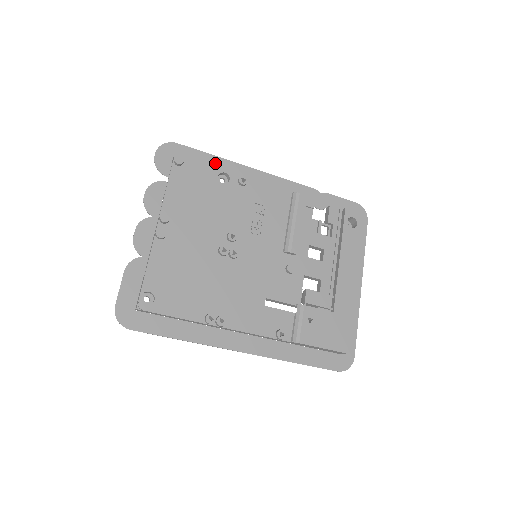
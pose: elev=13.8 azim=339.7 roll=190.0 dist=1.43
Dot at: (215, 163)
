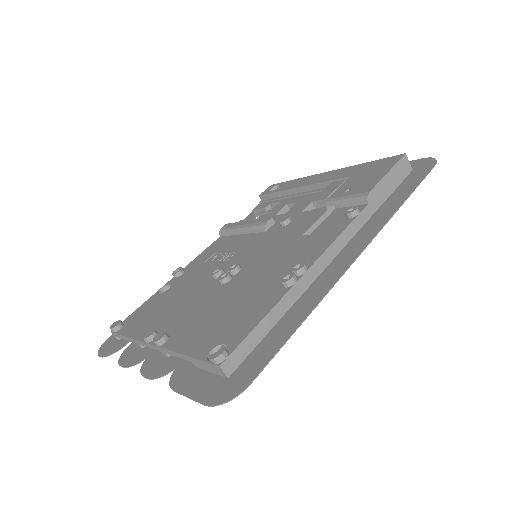
Dot at: occluded
